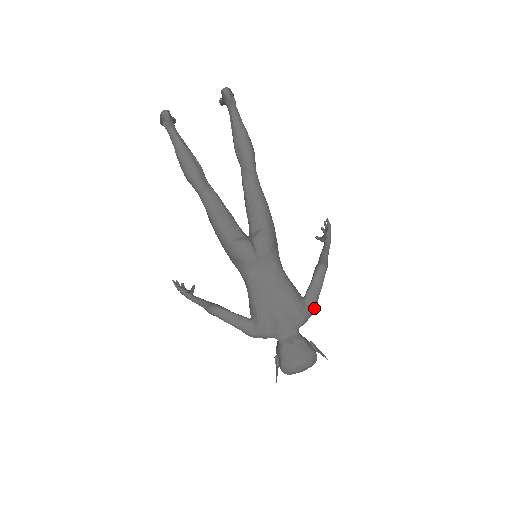
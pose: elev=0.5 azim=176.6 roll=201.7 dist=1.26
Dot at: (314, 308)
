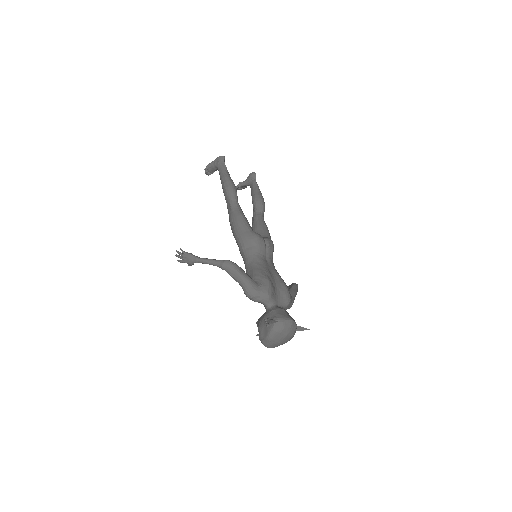
Dot at: (293, 302)
